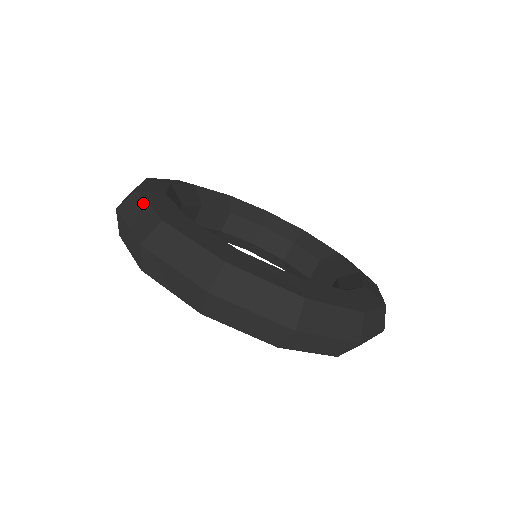
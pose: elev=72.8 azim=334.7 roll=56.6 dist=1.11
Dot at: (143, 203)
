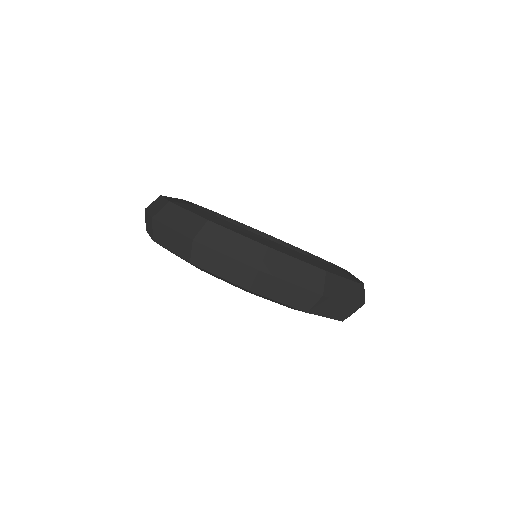
Dot at: occluded
